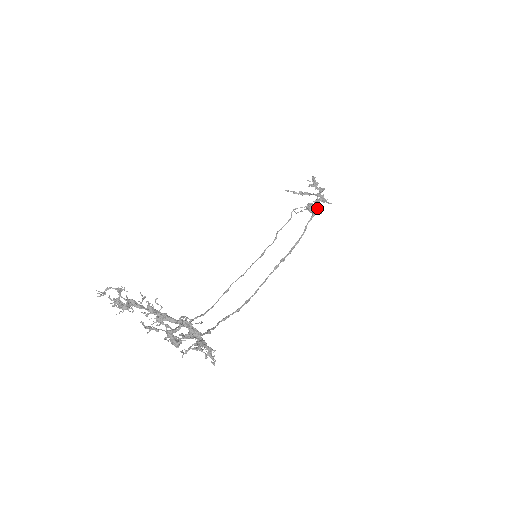
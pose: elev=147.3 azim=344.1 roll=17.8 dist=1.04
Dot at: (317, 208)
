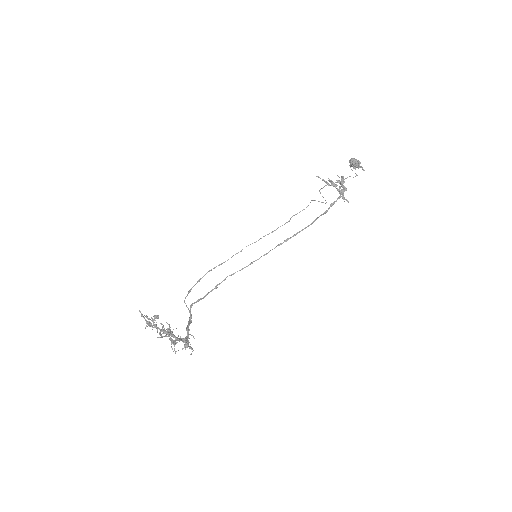
Dot at: occluded
